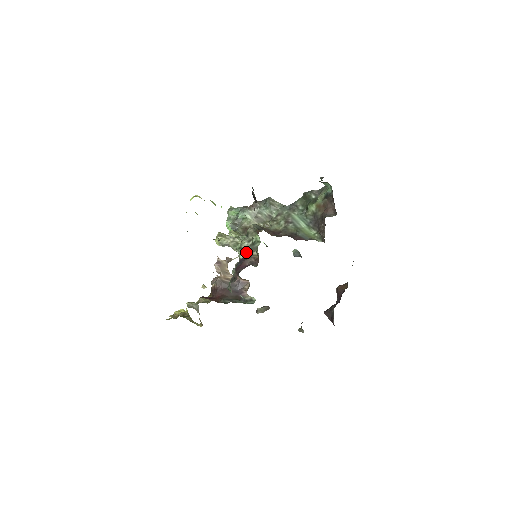
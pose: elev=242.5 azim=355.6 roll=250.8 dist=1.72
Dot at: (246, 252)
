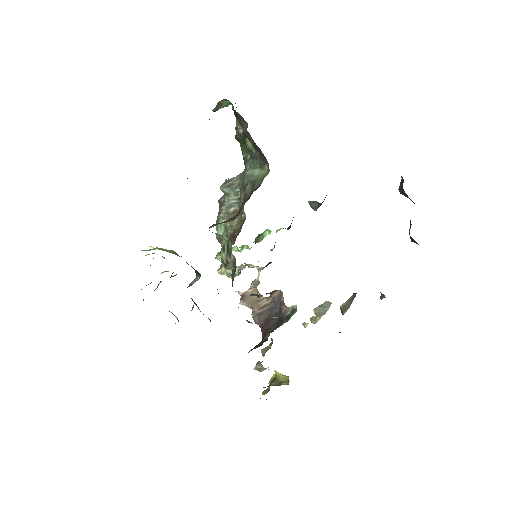
Dot at: (232, 264)
